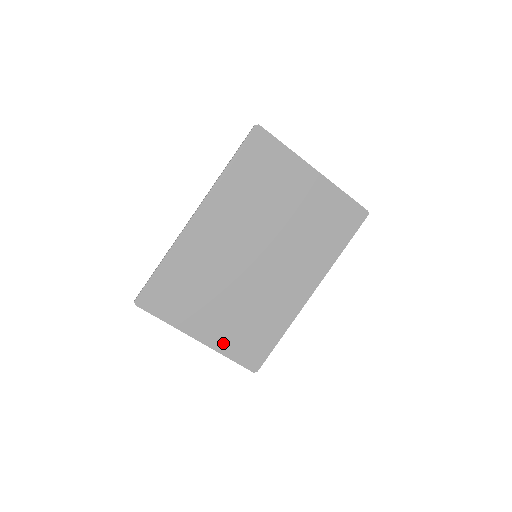
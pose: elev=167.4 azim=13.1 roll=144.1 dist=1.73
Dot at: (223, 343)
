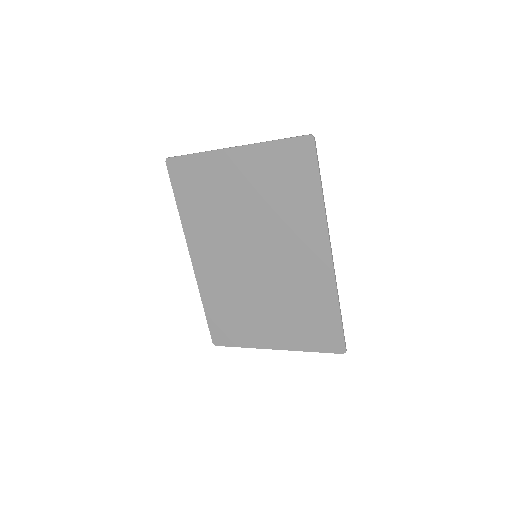
Dot at: (295, 341)
